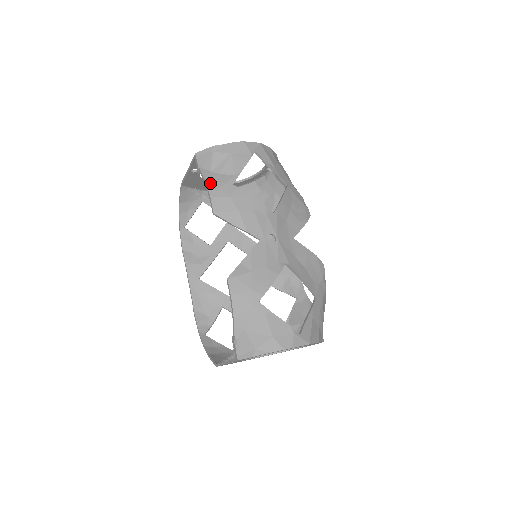
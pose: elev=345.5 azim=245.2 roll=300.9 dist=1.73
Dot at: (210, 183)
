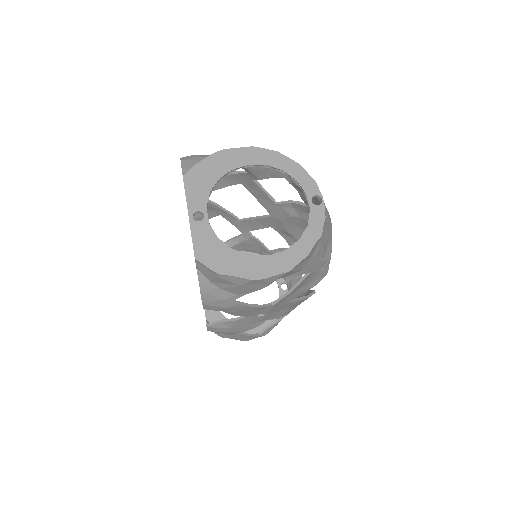
Dot at: (205, 294)
